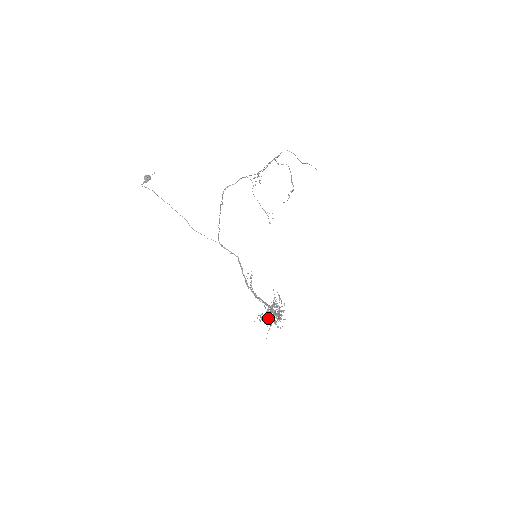
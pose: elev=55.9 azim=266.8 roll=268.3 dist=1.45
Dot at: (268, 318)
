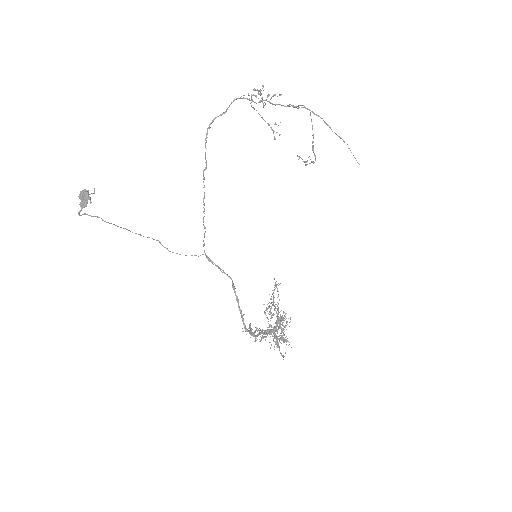
Dot at: (269, 314)
